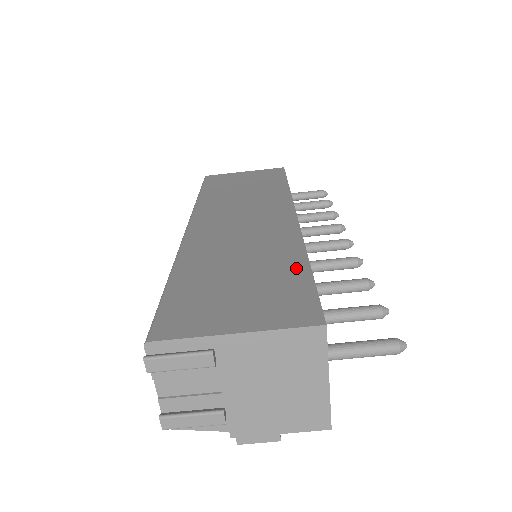
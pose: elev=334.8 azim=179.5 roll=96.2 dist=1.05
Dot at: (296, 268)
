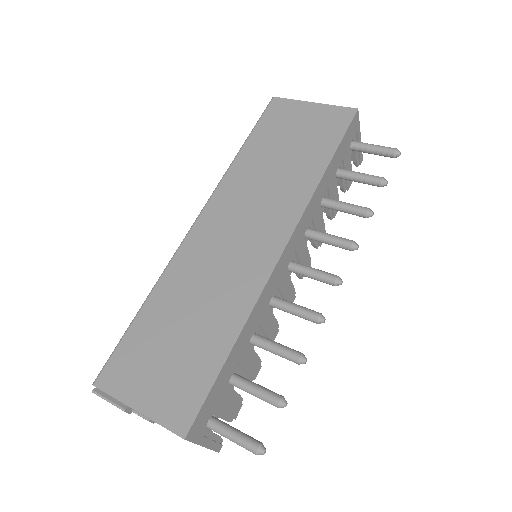
Dot at: (218, 350)
